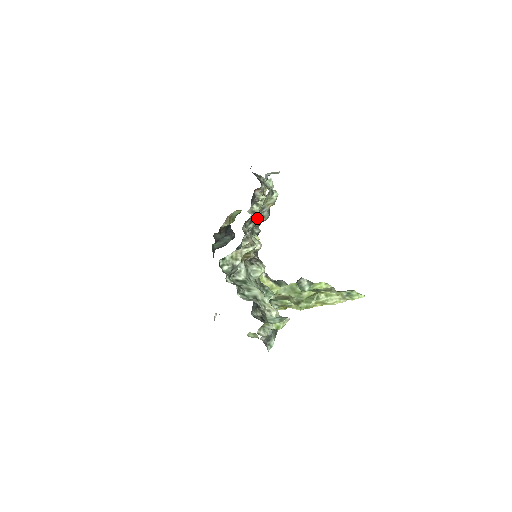
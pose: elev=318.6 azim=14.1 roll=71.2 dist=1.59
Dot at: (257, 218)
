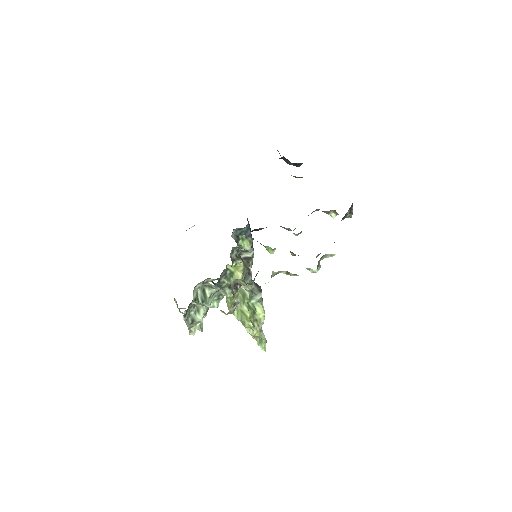
Dot at: occluded
